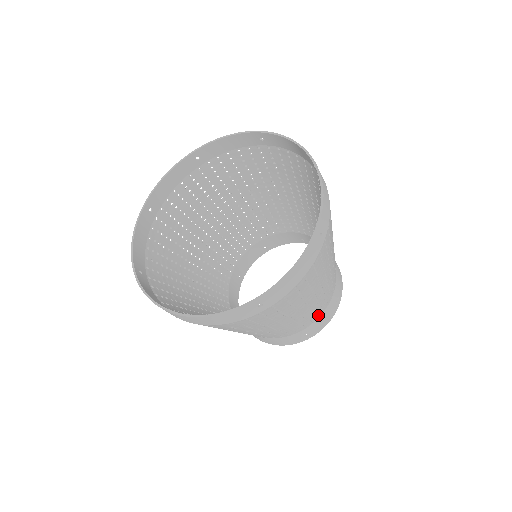
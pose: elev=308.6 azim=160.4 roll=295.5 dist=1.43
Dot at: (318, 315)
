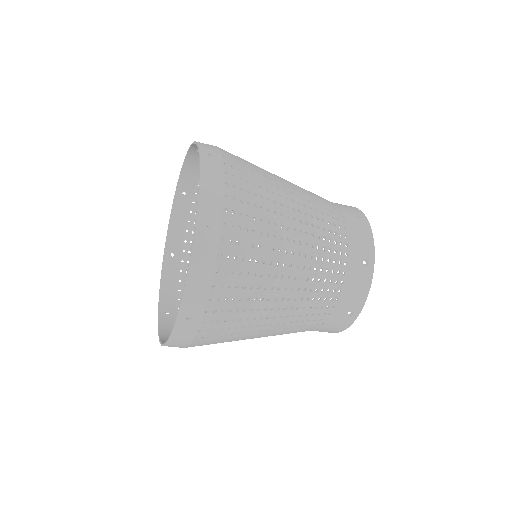
Dot at: (342, 234)
